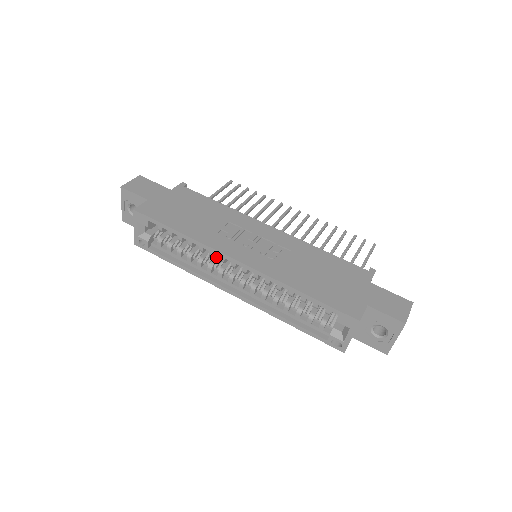
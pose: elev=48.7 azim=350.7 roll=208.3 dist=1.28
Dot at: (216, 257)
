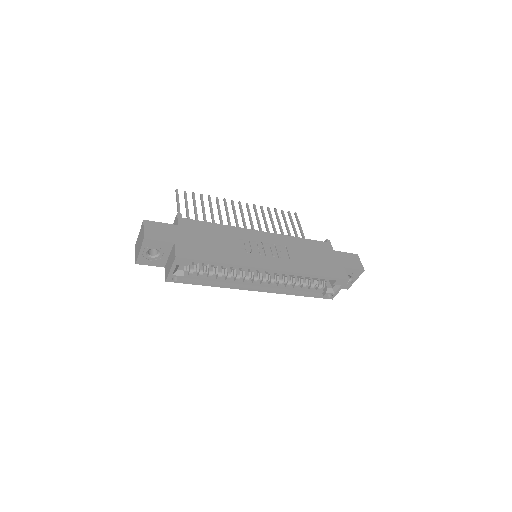
Dot at: (236, 268)
